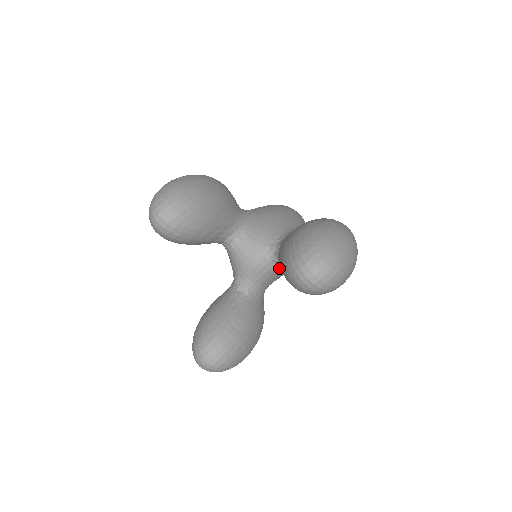
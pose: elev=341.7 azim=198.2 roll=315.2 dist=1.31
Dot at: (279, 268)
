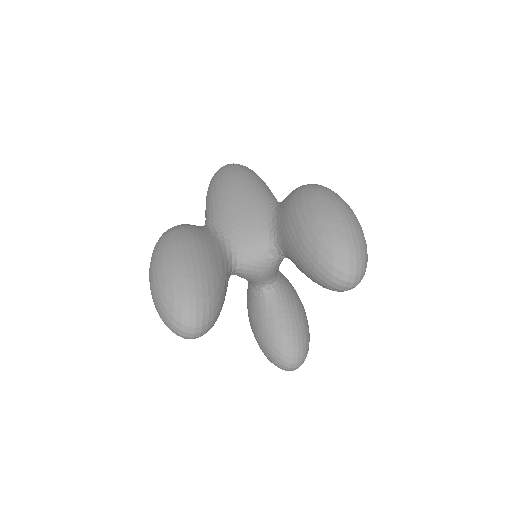
Dot at: occluded
